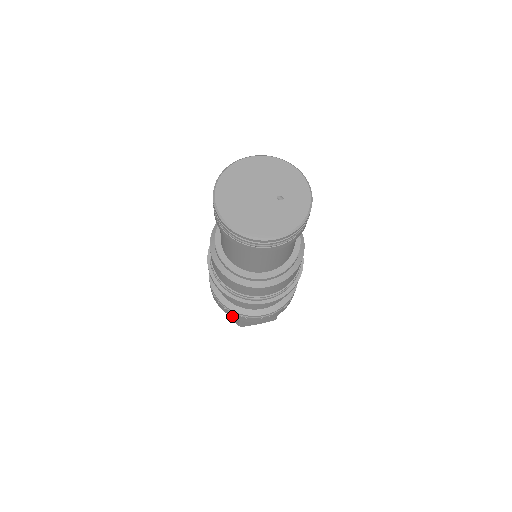
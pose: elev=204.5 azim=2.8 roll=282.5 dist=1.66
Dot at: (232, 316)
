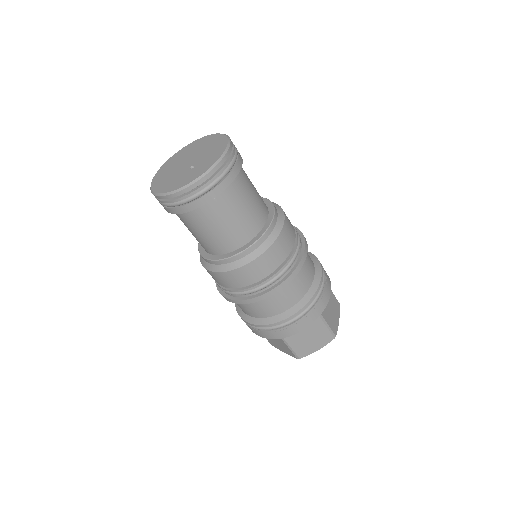
Dot at: occluded
